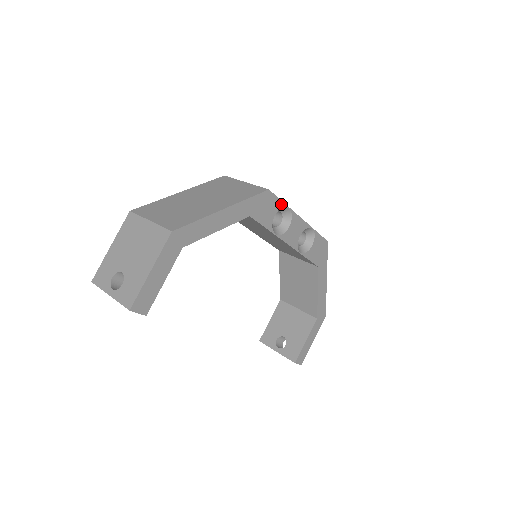
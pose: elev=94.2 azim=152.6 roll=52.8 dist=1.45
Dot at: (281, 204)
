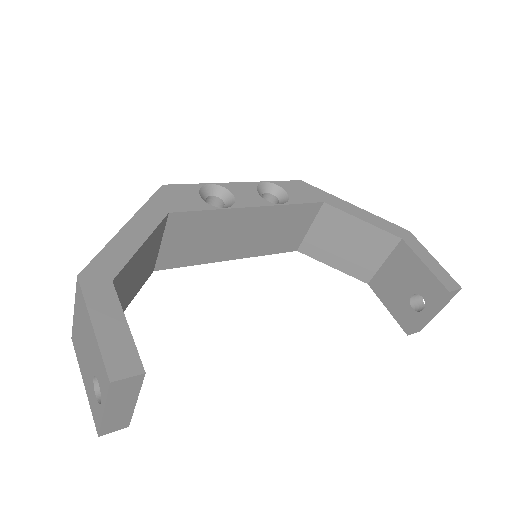
Dot at: (195, 186)
